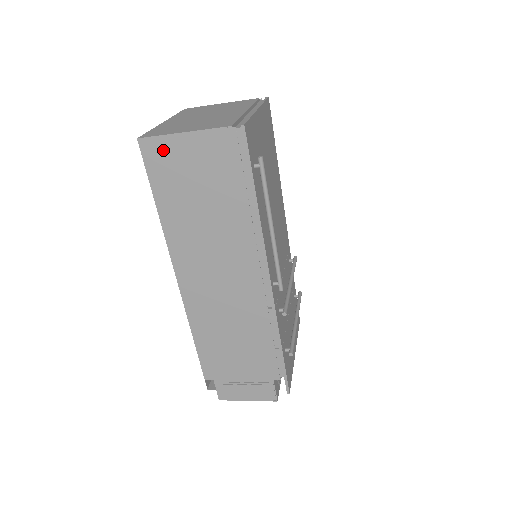
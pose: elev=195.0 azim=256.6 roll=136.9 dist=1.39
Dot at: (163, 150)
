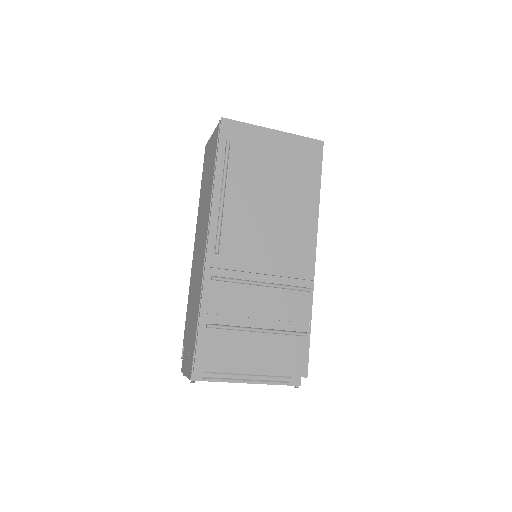
Dot at: occluded
